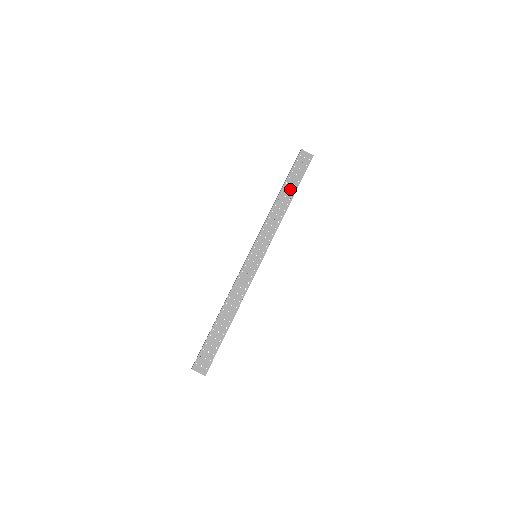
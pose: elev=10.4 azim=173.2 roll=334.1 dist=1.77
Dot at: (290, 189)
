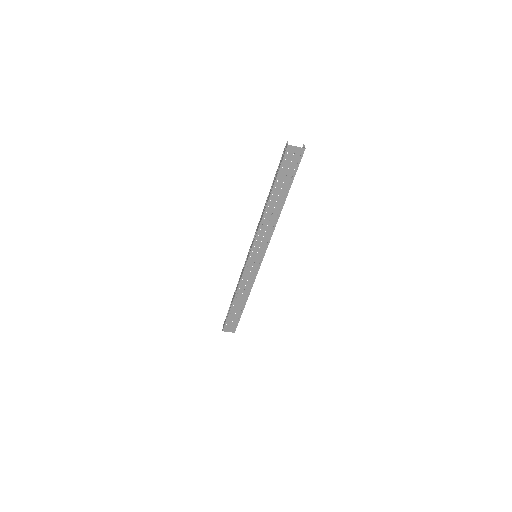
Dot at: (280, 193)
